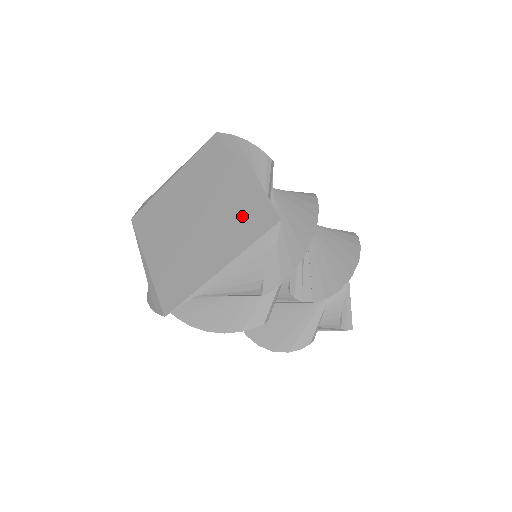
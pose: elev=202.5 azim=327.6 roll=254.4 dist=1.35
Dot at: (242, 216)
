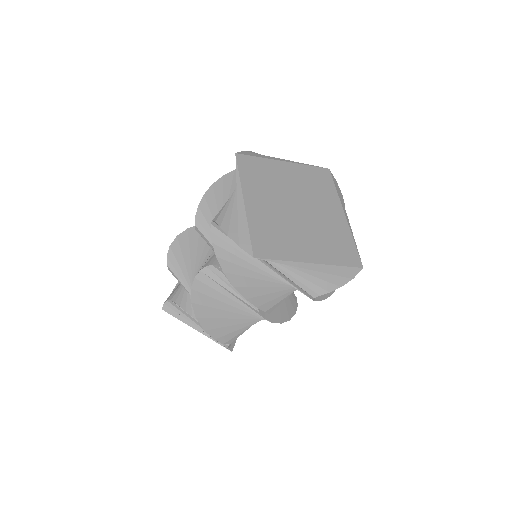
Dot at: (337, 241)
